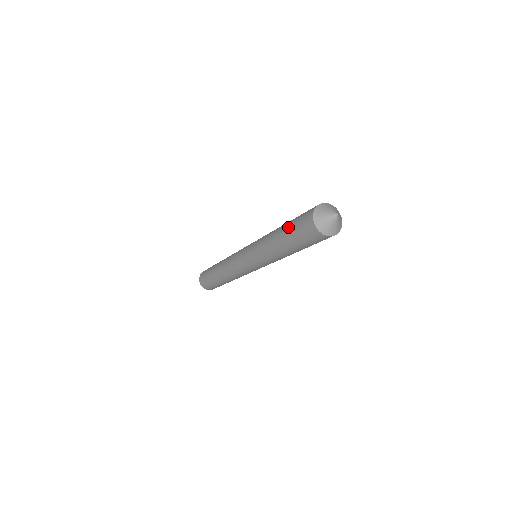
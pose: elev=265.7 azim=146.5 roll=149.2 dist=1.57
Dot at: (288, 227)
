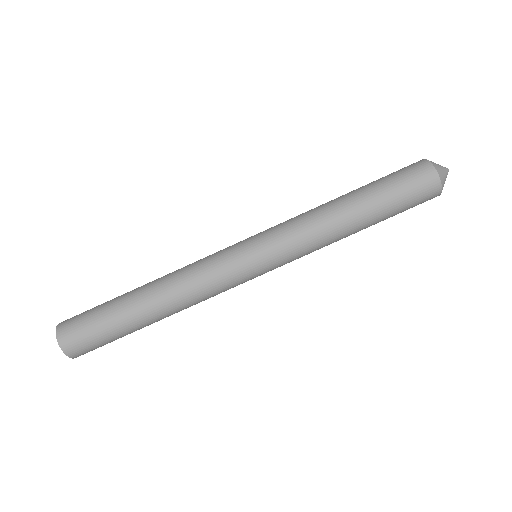
Dot at: (376, 185)
